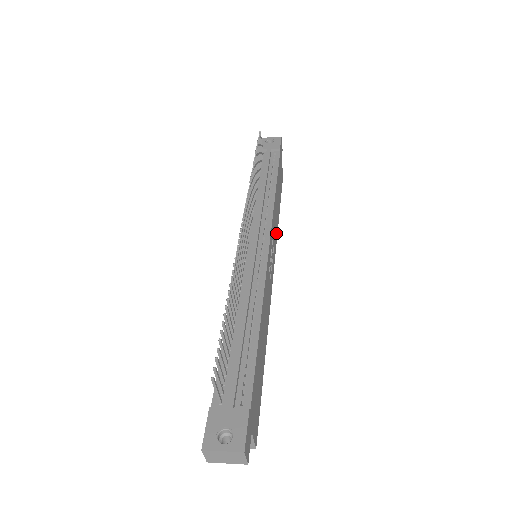
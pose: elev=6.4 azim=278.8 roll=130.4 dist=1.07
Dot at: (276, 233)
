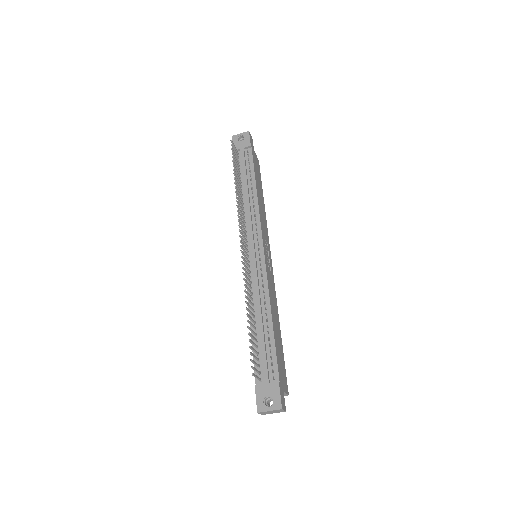
Dot at: (266, 225)
